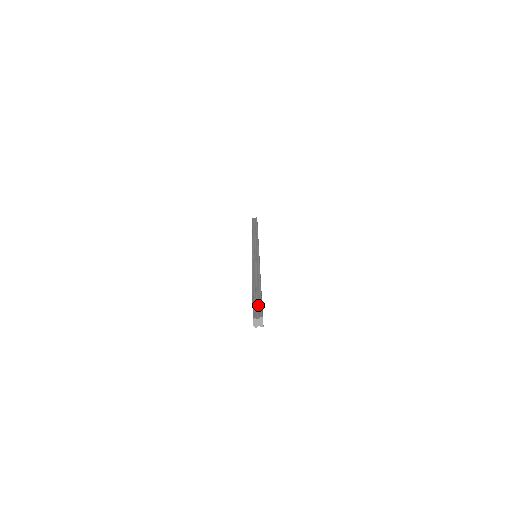
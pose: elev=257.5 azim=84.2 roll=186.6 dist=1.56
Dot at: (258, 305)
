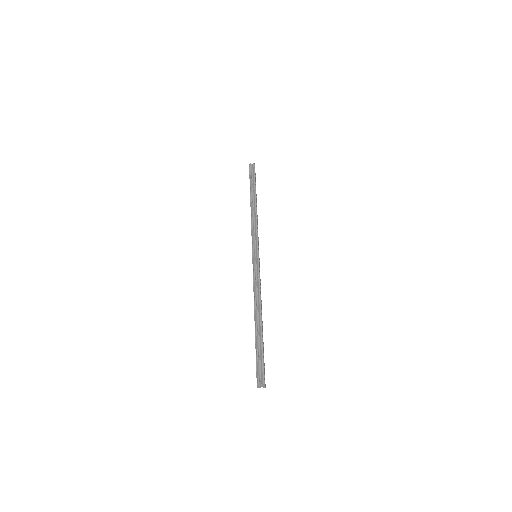
Dot at: (260, 362)
